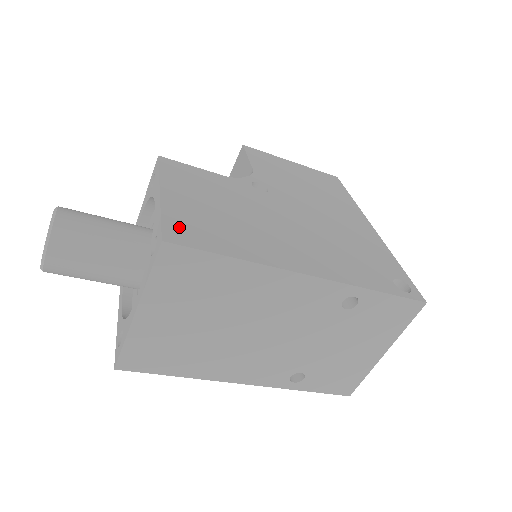
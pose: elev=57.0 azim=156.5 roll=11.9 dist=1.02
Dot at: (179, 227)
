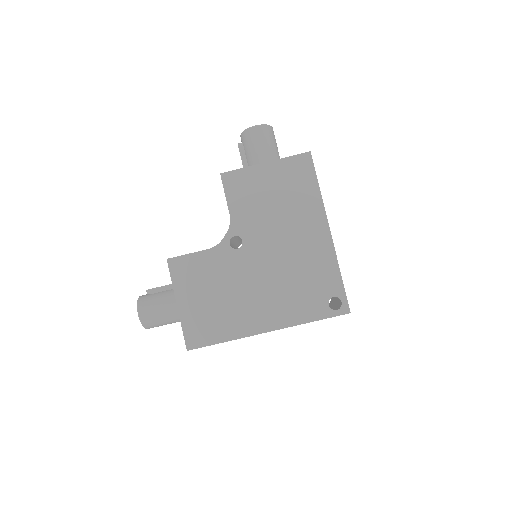
Dot at: (192, 333)
